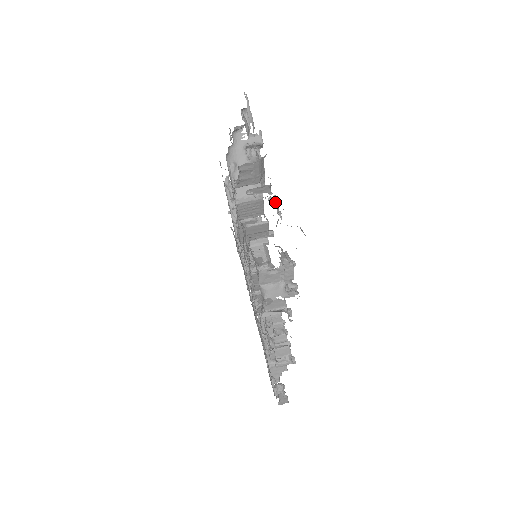
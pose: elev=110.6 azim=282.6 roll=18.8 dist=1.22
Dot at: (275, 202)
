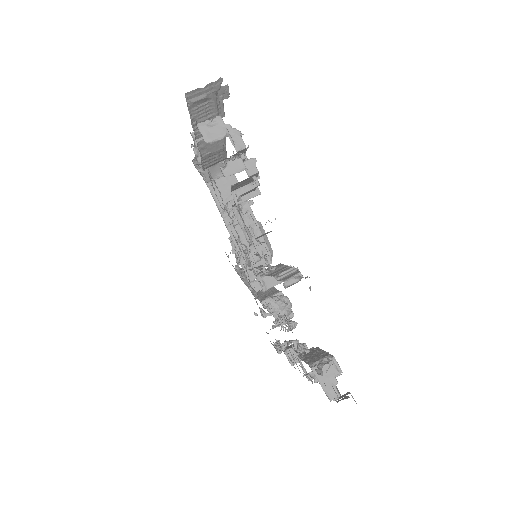
Dot at: occluded
